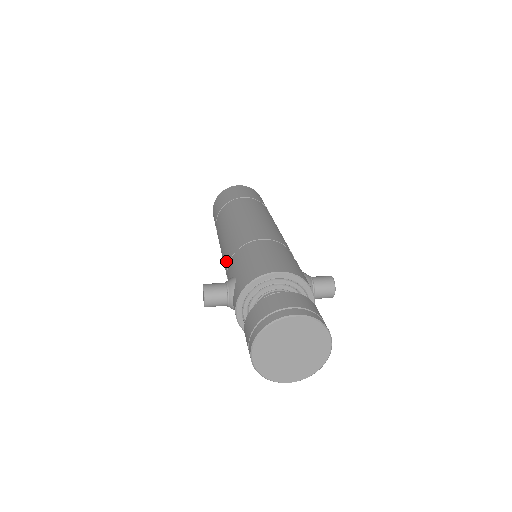
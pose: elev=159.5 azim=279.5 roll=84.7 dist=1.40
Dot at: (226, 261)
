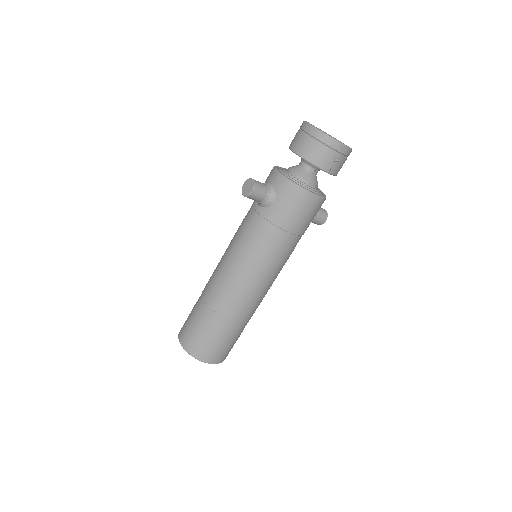
Dot at: (241, 228)
